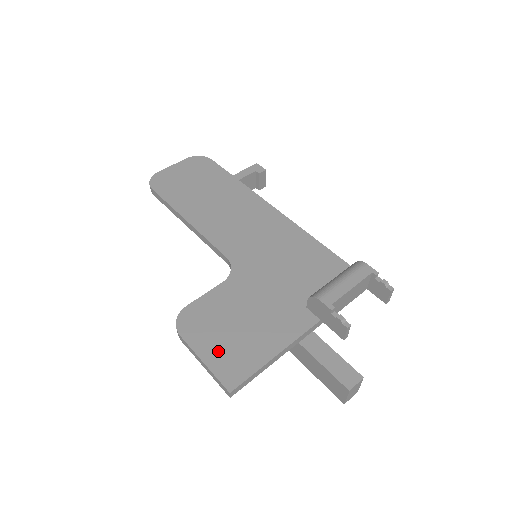
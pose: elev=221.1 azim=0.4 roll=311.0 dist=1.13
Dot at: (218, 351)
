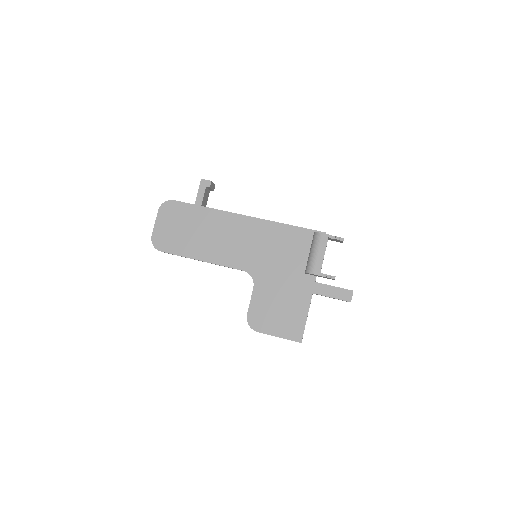
Dot at: (281, 327)
